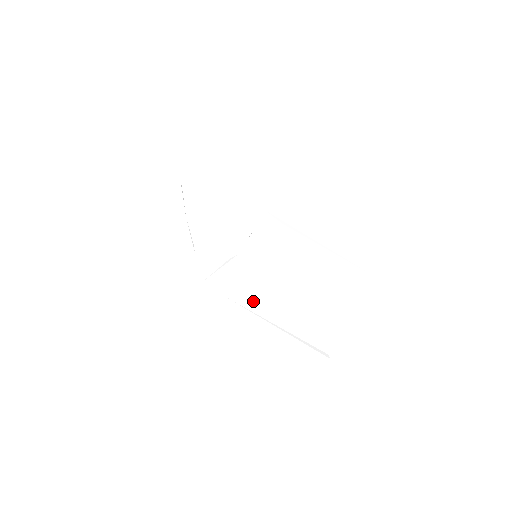
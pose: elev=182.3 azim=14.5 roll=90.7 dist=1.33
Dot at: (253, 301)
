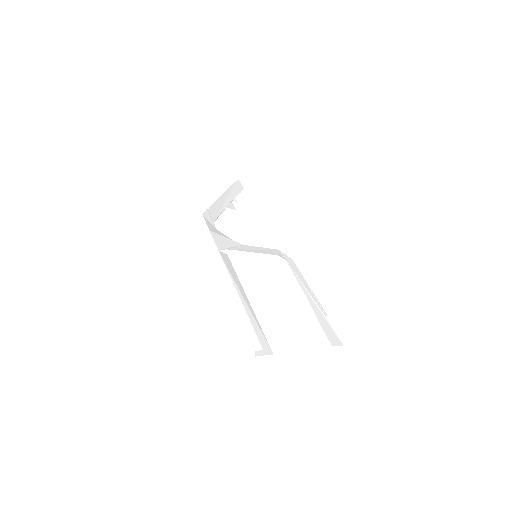
Dot at: occluded
